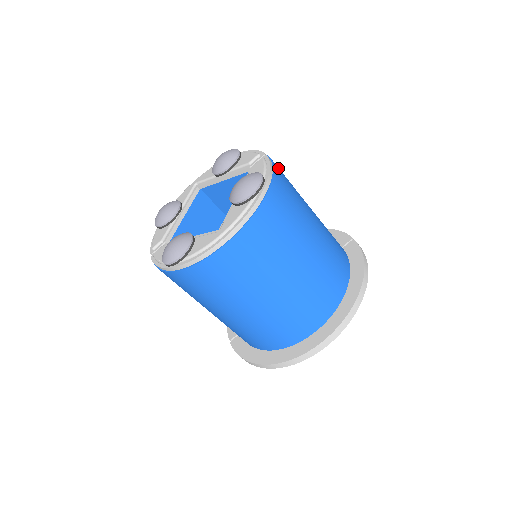
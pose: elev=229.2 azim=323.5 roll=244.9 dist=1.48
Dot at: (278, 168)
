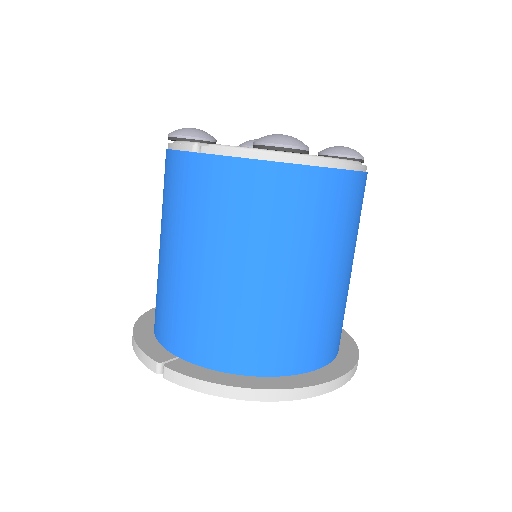
Dot at: occluded
